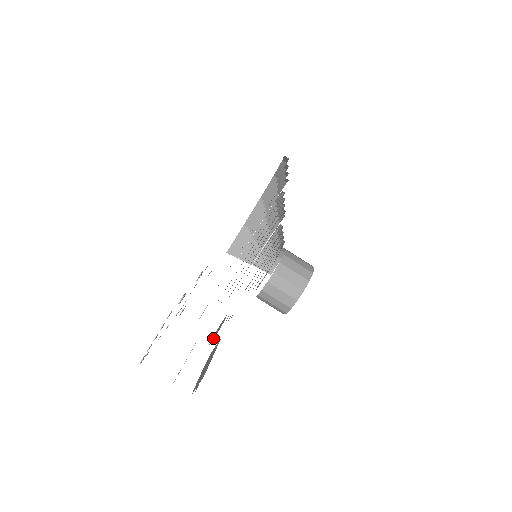
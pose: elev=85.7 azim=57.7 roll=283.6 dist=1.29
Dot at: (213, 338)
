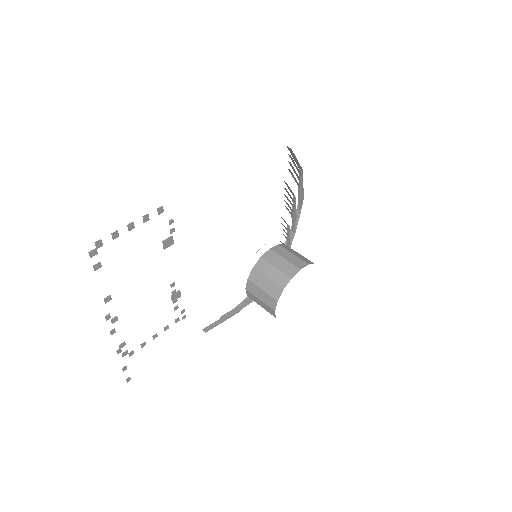
Dot at: occluded
